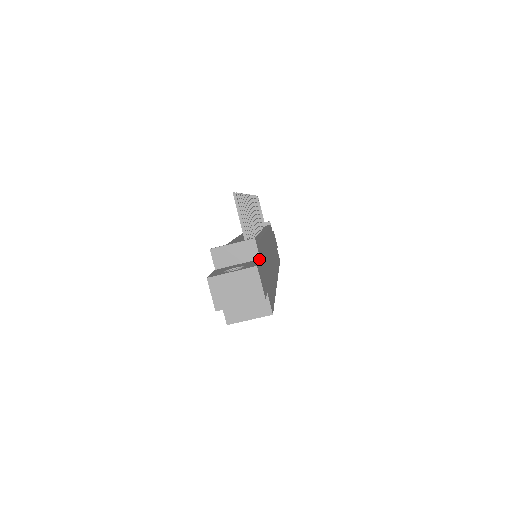
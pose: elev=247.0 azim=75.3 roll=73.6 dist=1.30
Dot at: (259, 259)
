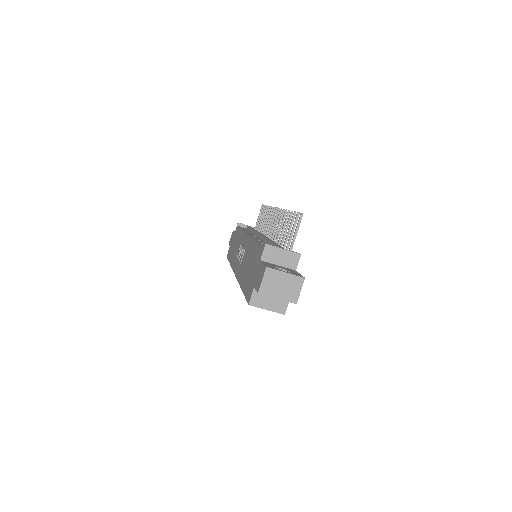
Dot at: occluded
